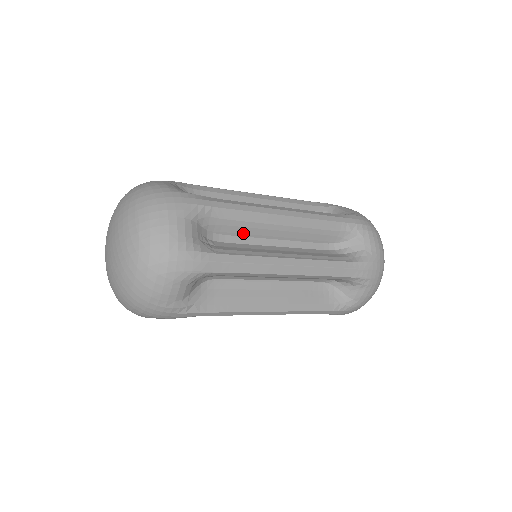
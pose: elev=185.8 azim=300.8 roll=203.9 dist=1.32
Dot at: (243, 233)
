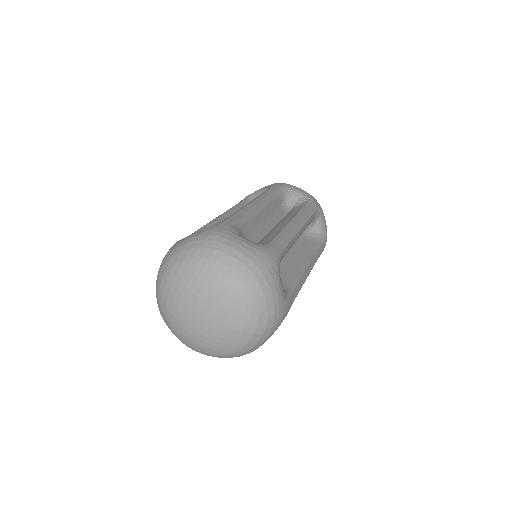
Dot at: occluded
